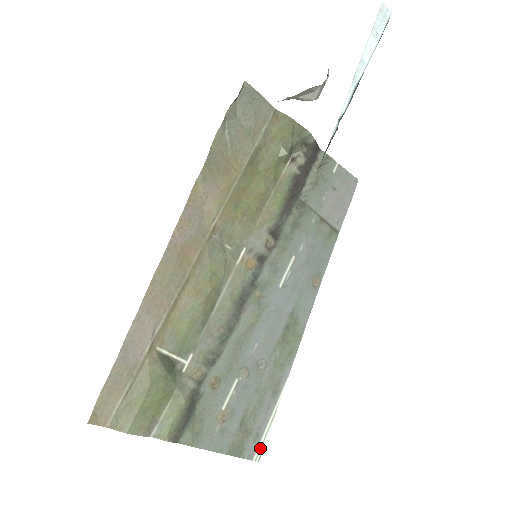
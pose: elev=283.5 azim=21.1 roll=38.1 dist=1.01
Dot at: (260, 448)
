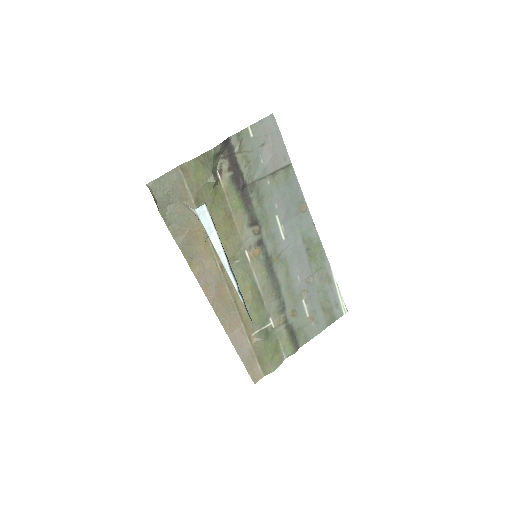
Dot at: (343, 307)
